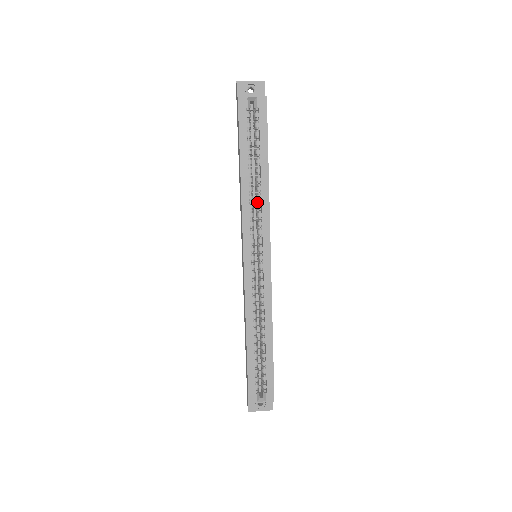
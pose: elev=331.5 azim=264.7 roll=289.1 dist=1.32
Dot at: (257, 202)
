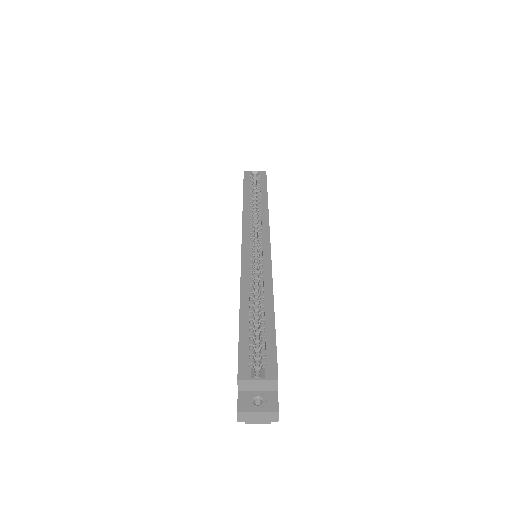
Dot at: (258, 219)
